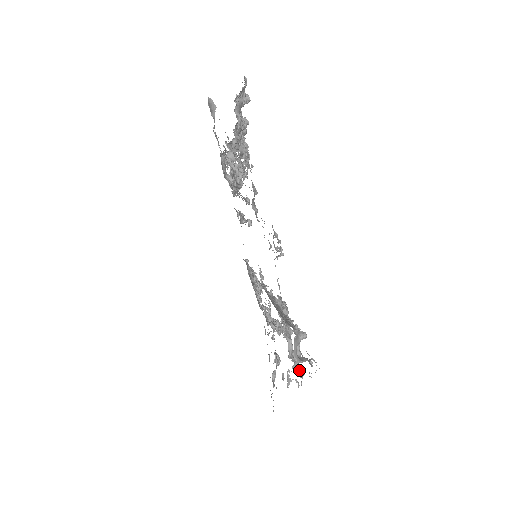
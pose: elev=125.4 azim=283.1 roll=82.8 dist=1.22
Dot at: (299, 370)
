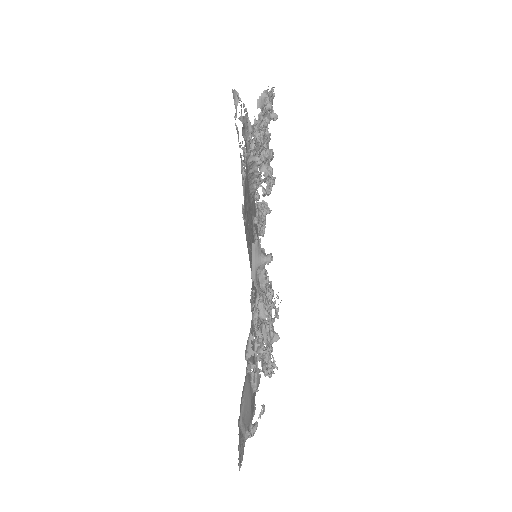
Dot at: (261, 322)
